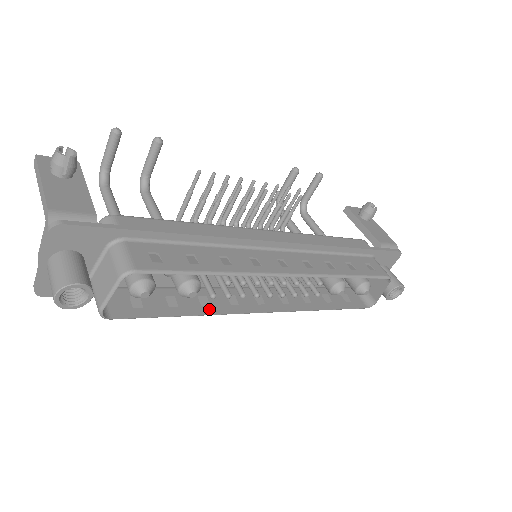
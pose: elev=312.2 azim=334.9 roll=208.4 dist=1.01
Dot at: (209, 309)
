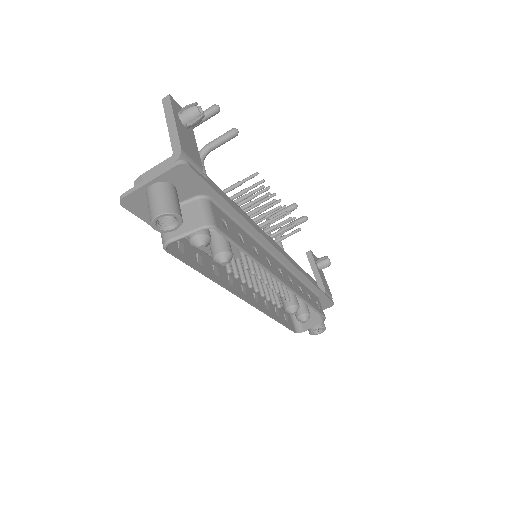
Dot at: (218, 279)
